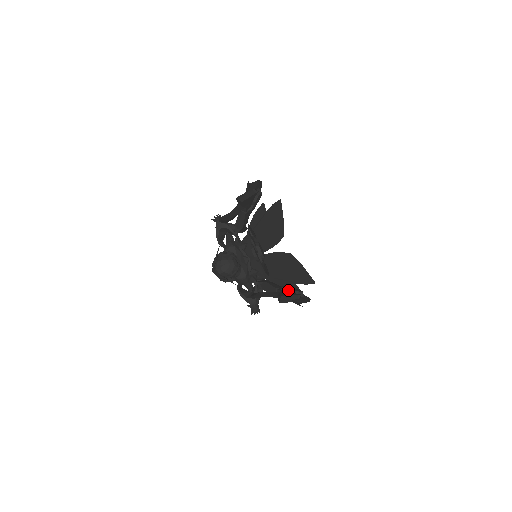
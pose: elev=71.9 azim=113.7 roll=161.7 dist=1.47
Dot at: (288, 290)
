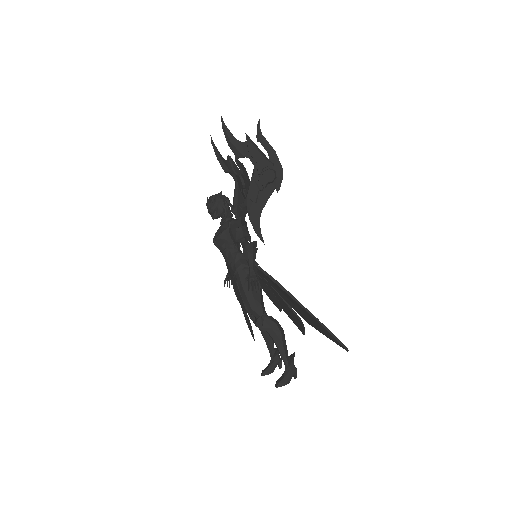
Dot at: occluded
